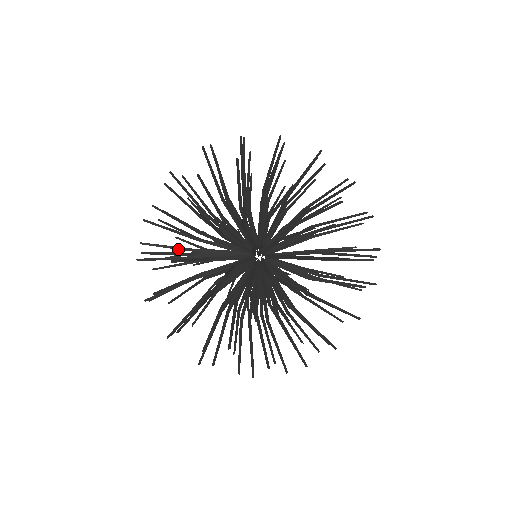
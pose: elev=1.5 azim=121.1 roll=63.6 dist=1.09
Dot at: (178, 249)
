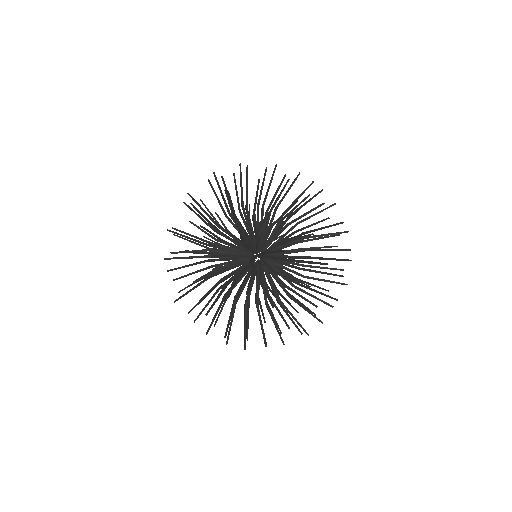
Dot at: occluded
